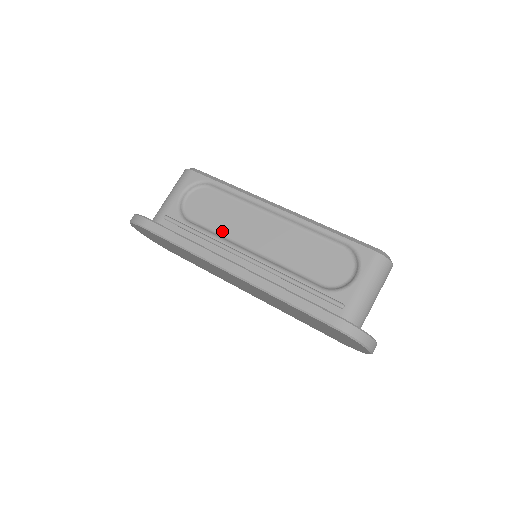
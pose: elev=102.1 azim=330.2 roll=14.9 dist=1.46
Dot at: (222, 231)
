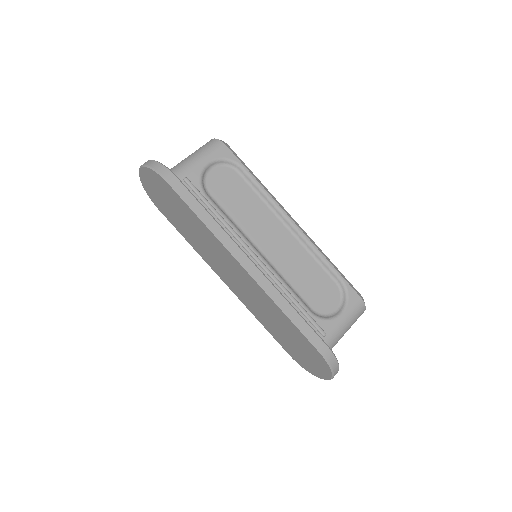
Dot at: (237, 220)
